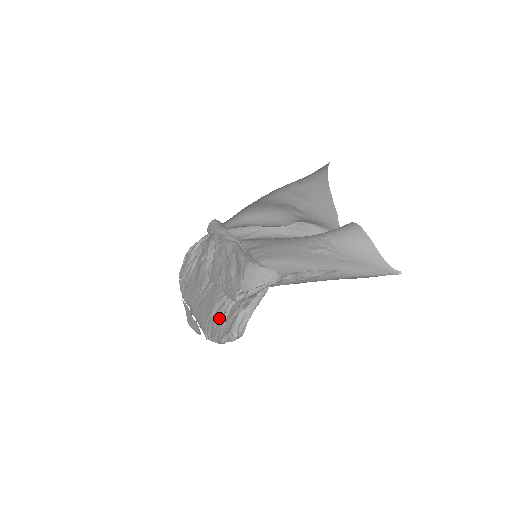
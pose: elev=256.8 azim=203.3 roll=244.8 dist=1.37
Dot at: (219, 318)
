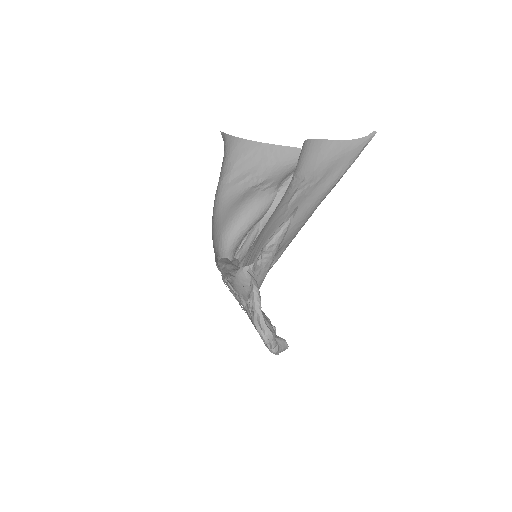
Dot at: occluded
